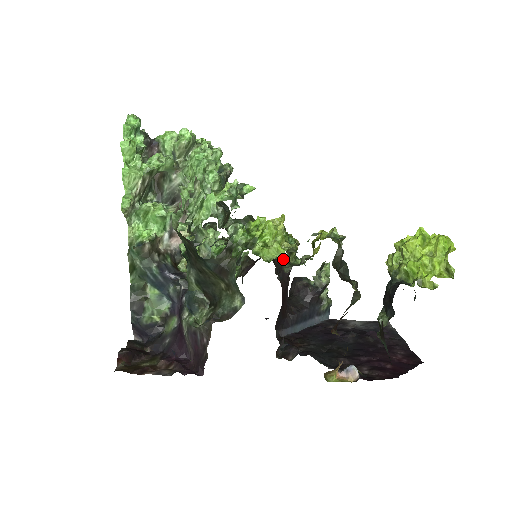
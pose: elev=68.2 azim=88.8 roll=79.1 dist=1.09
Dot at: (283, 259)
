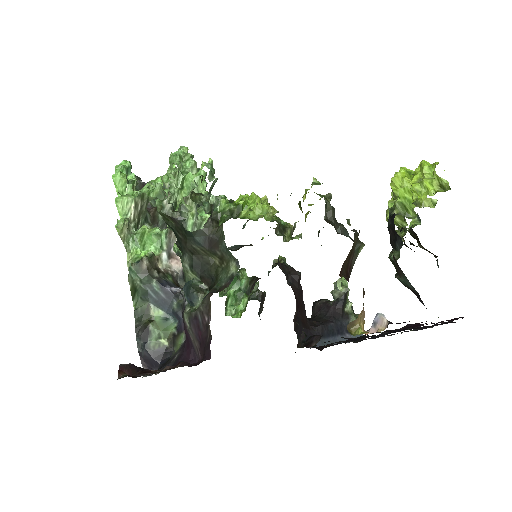
Dot at: (289, 266)
